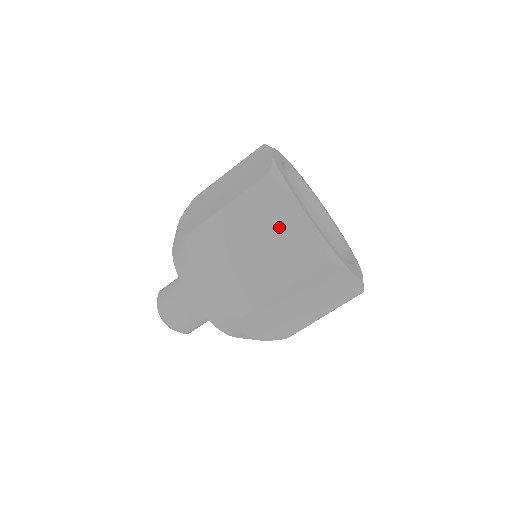
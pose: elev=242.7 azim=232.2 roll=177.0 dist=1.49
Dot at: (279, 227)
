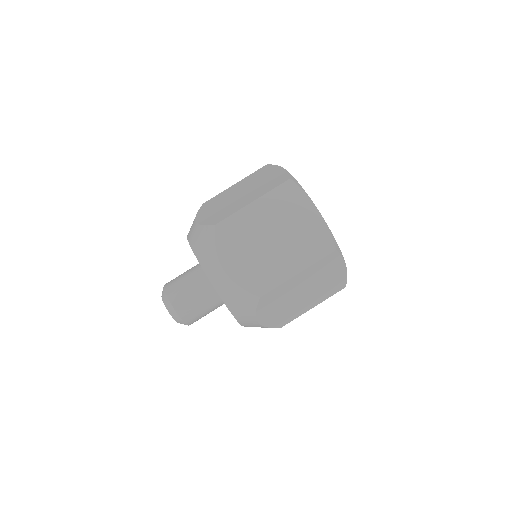
Dot at: (297, 221)
